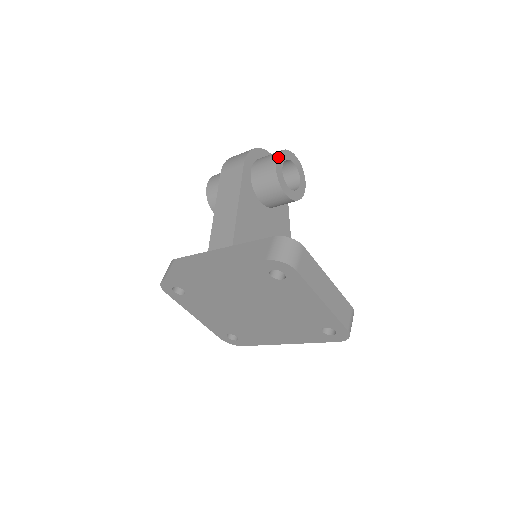
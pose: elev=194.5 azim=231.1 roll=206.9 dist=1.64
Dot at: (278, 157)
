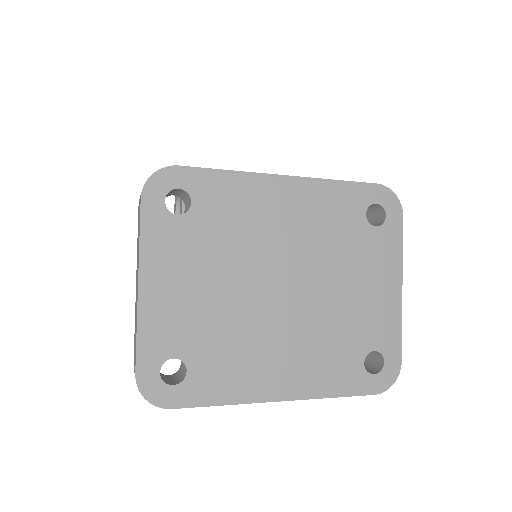
Dot at: occluded
